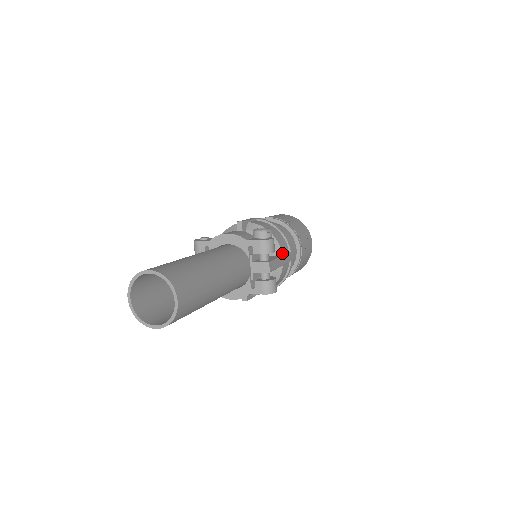
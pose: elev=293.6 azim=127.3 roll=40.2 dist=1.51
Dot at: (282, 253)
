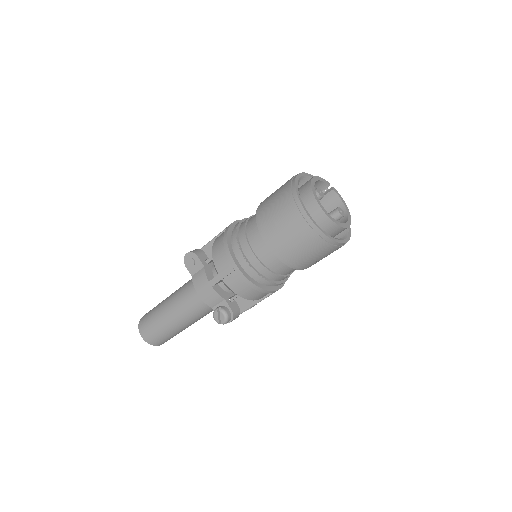
Dot at: (259, 299)
